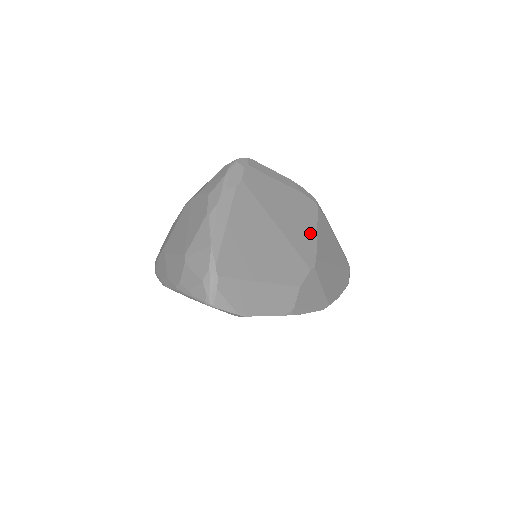
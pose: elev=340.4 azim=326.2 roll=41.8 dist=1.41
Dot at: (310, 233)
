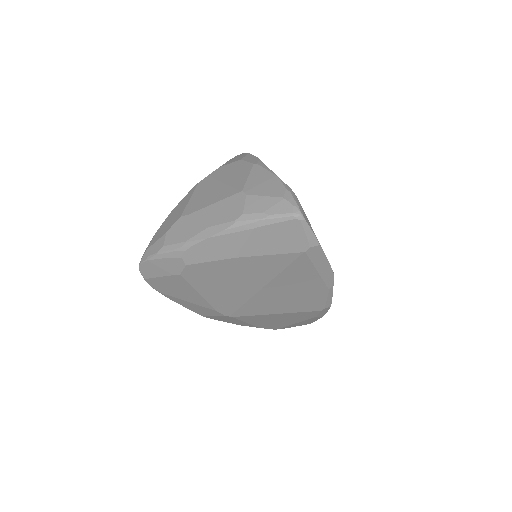
Dot at: occluded
